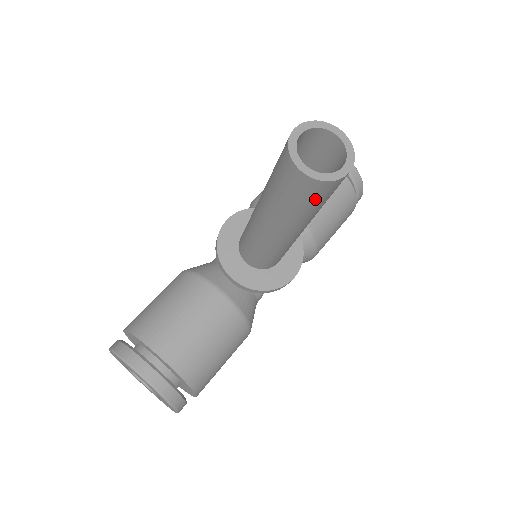
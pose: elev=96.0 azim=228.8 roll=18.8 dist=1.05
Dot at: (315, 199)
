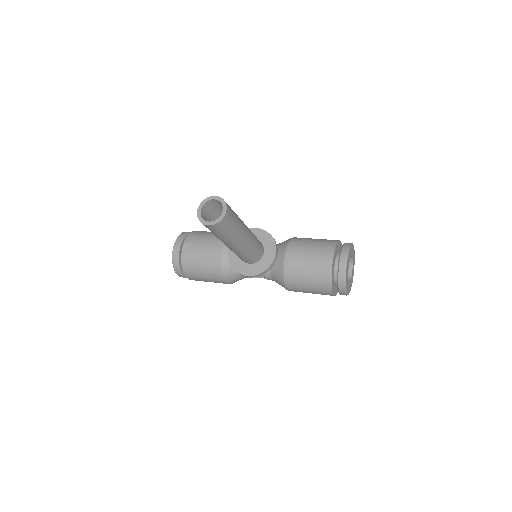
Dot at: occluded
